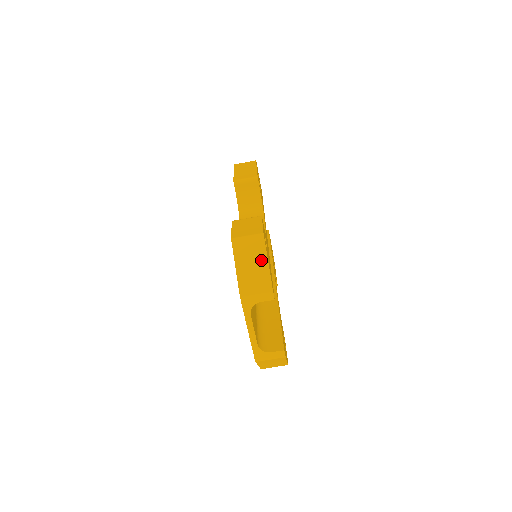
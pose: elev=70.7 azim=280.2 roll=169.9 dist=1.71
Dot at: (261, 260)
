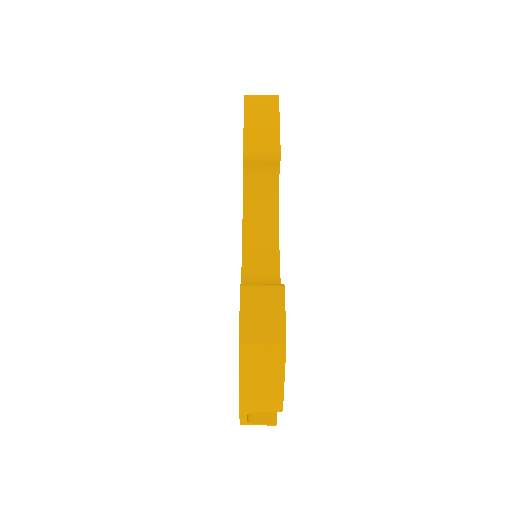
Dot at: (275, 375)
